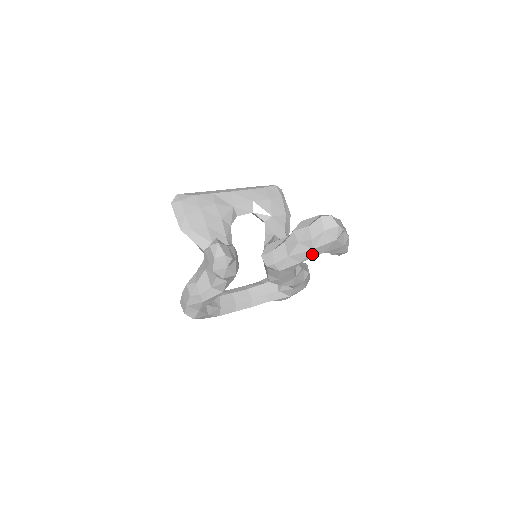
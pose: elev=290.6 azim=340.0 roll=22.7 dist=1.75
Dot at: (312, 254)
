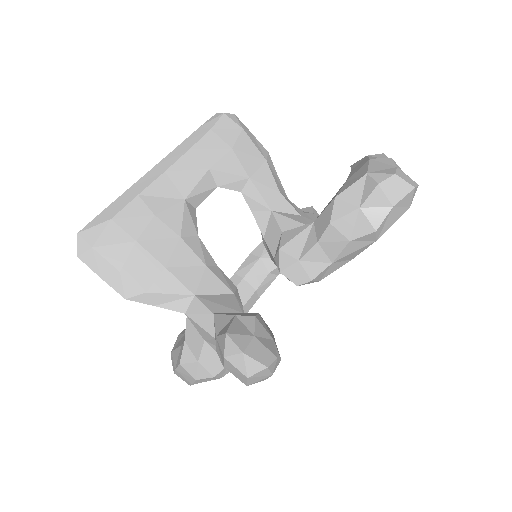
Dot at: occluded
